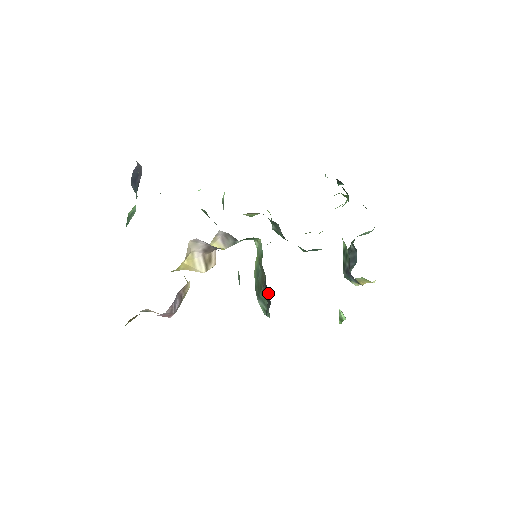
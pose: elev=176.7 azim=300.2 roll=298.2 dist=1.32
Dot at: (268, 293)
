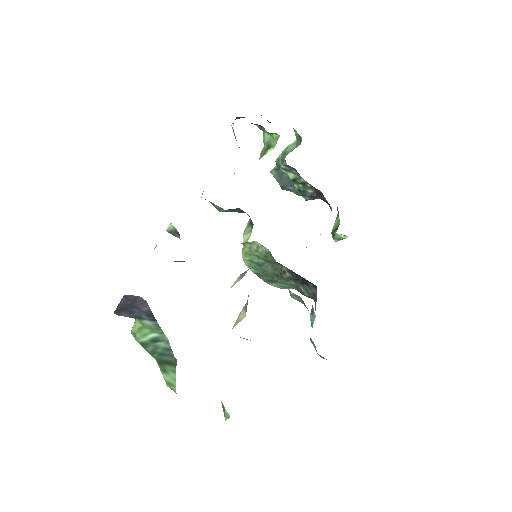
Dot at: (304, 280)
